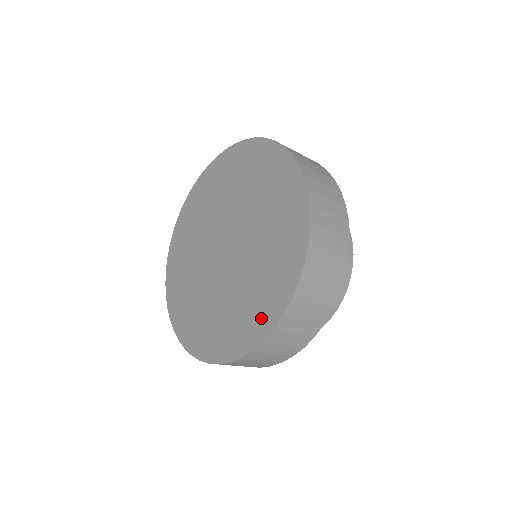
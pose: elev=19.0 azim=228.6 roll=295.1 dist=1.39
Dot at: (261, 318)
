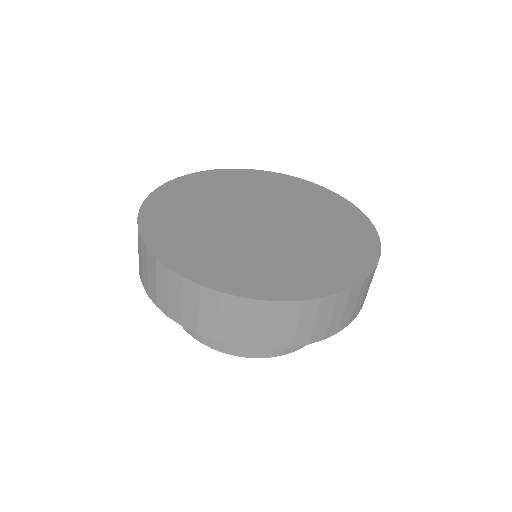
Dot at: (359, 229)
